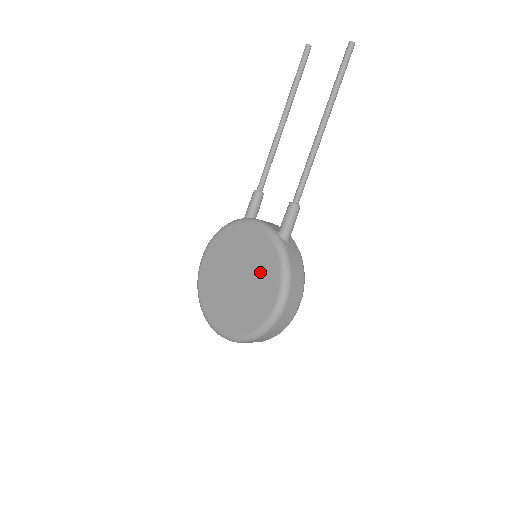
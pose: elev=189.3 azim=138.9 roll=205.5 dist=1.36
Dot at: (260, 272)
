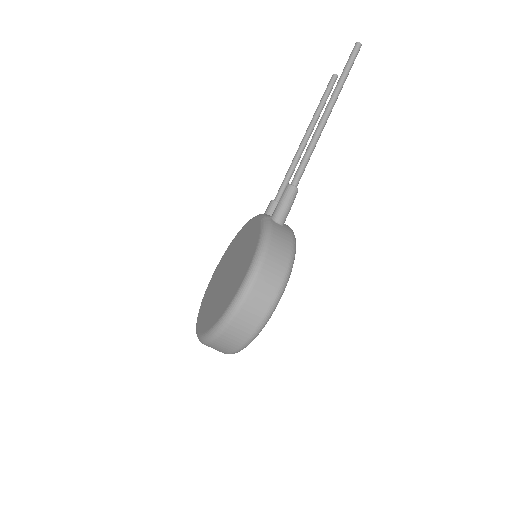
Dot at: (244, 255)
